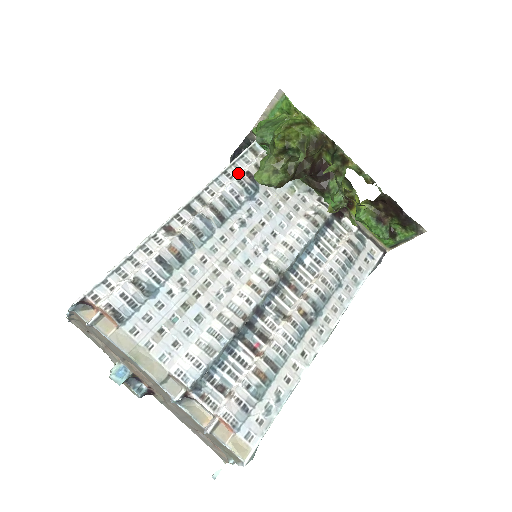
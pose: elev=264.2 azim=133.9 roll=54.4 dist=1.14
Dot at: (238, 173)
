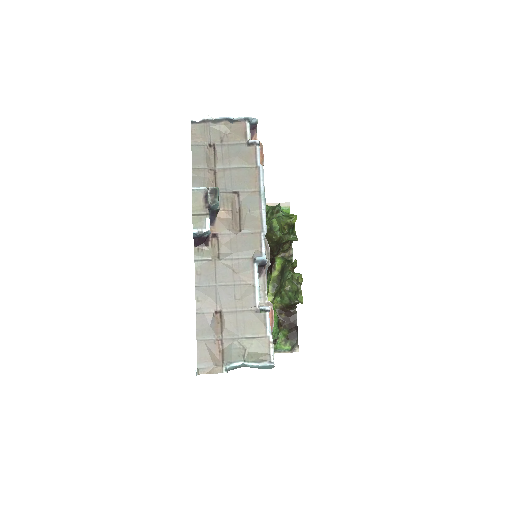
Dot at: occluded
